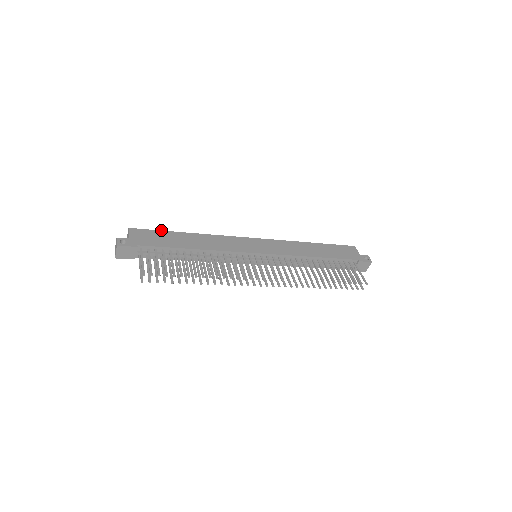
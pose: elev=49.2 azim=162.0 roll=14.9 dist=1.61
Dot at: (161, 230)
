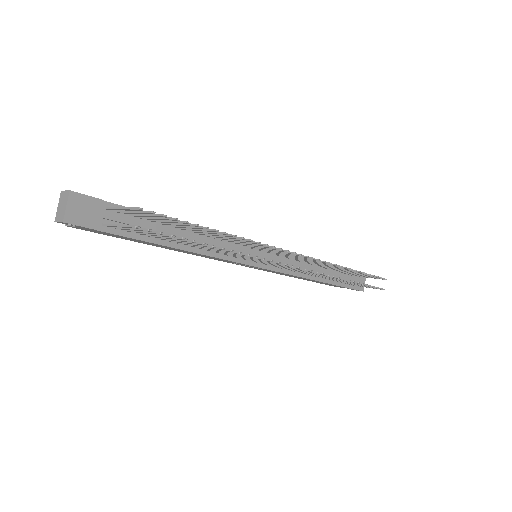
Dot at: occluded
